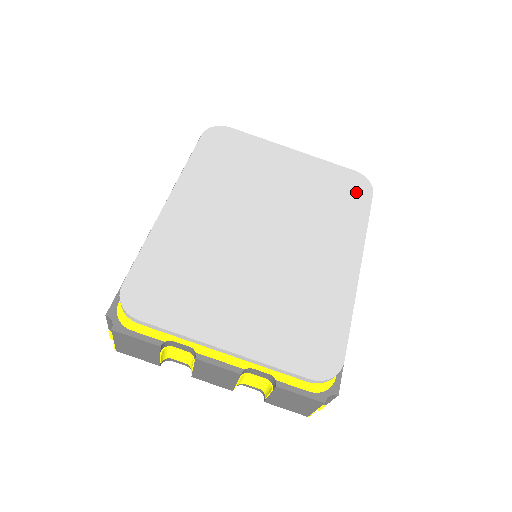
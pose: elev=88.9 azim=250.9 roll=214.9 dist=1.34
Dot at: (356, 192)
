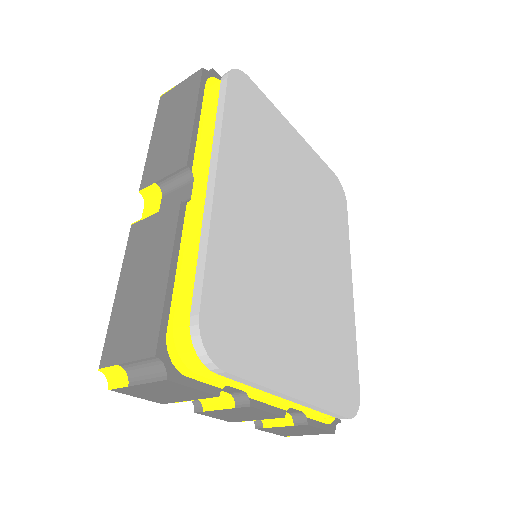
Dot at: (339, 200)
